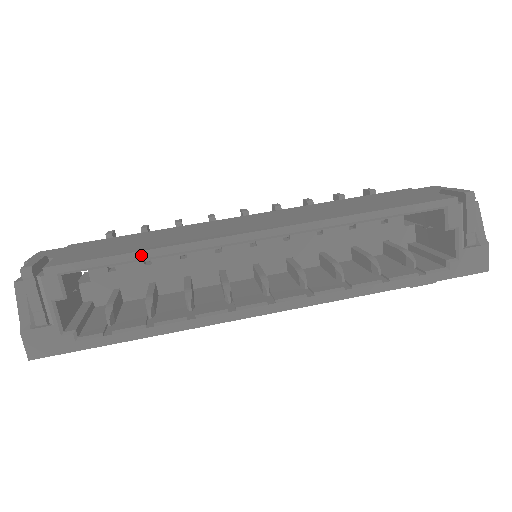
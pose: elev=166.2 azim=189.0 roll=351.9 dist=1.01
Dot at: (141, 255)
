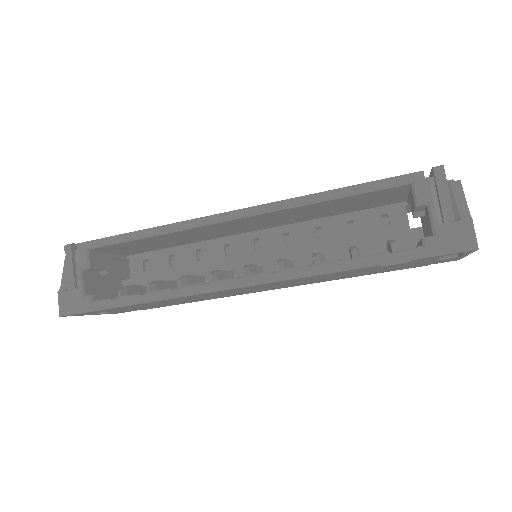
Dot at: (140, 233)
